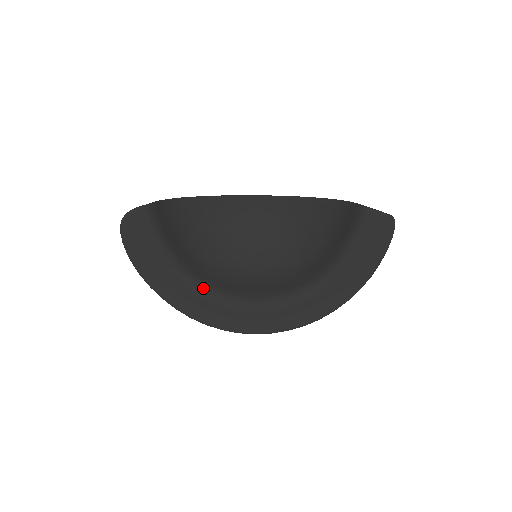
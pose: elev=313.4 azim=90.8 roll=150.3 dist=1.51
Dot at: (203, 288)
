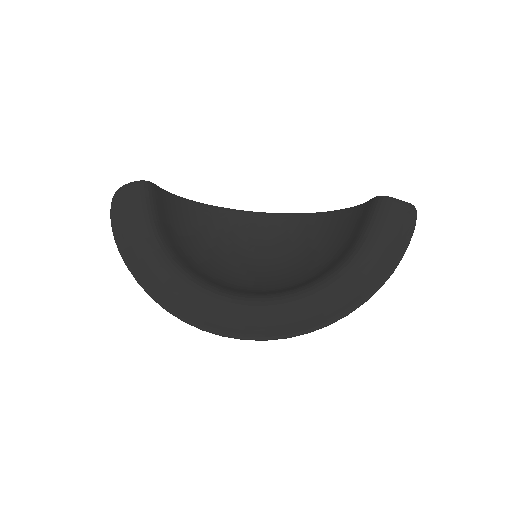
Dot at: (188, 276)
